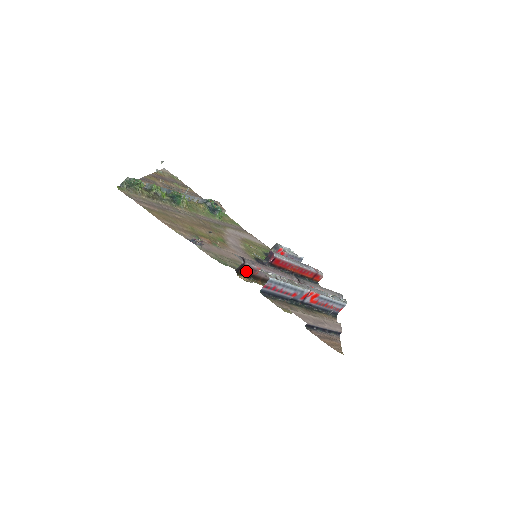
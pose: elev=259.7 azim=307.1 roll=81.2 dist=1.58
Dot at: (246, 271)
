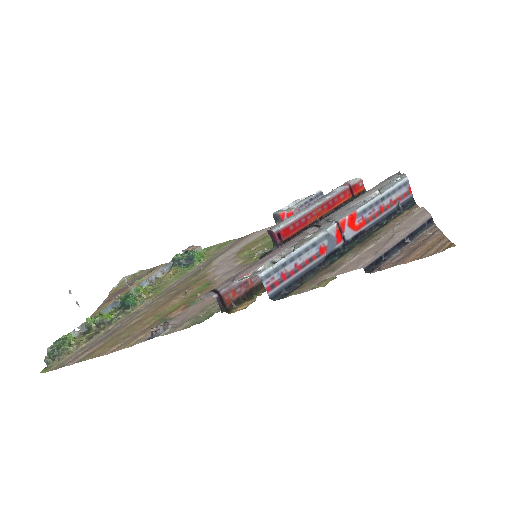
Dot at: (235, 297)
